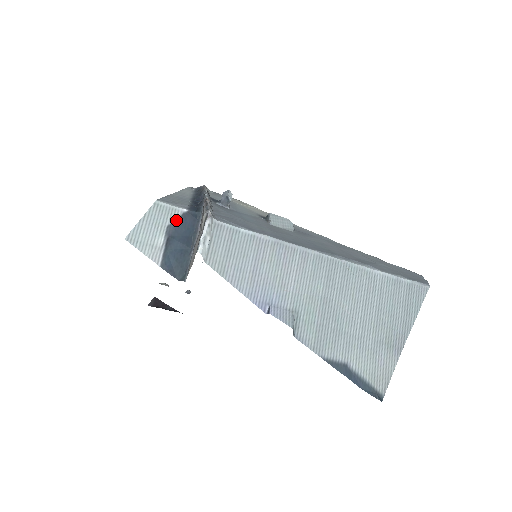
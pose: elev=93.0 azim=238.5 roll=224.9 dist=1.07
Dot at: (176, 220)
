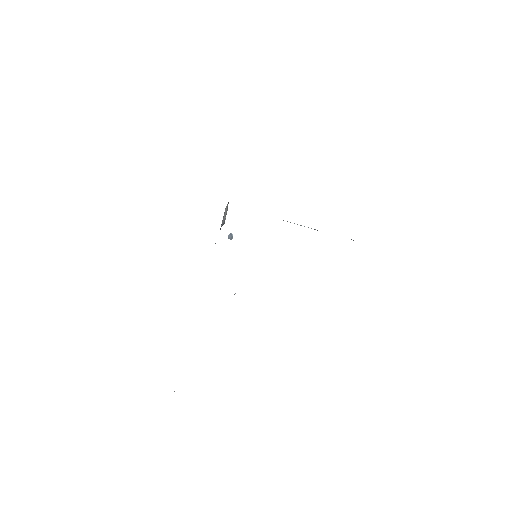
Dot at: occluded
